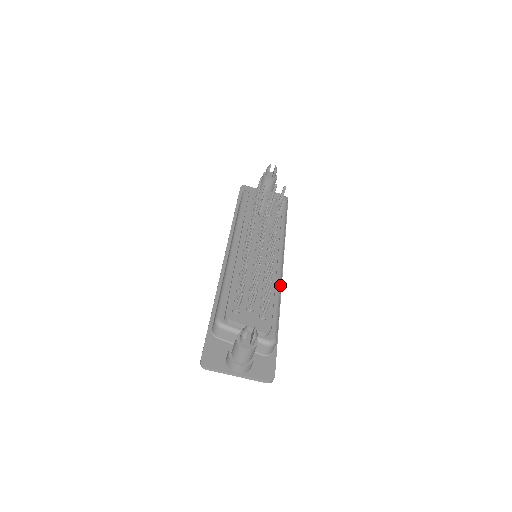
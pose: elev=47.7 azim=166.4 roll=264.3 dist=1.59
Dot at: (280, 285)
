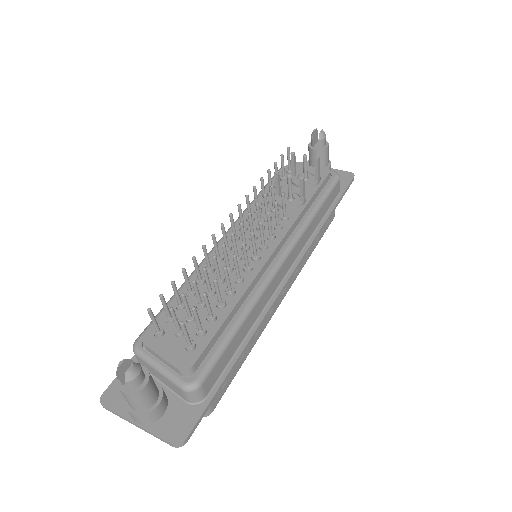
Dot at: (254, 300)
